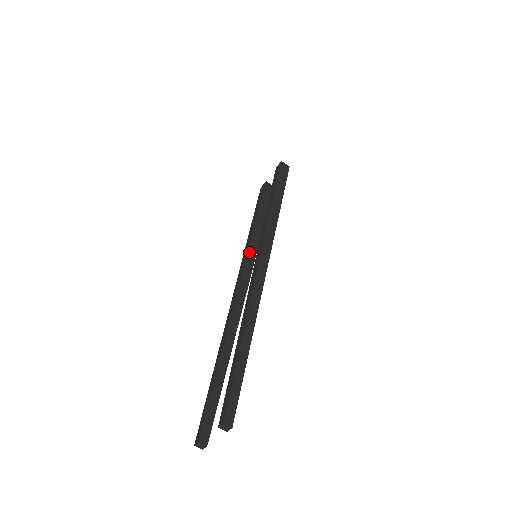
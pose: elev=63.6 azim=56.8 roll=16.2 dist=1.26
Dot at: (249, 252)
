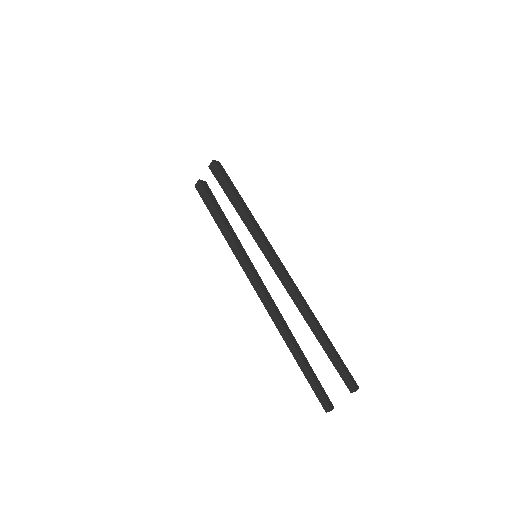
Dot at: (242, 253)
